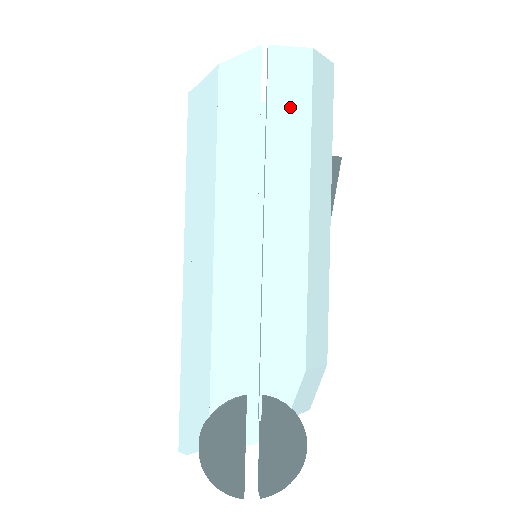
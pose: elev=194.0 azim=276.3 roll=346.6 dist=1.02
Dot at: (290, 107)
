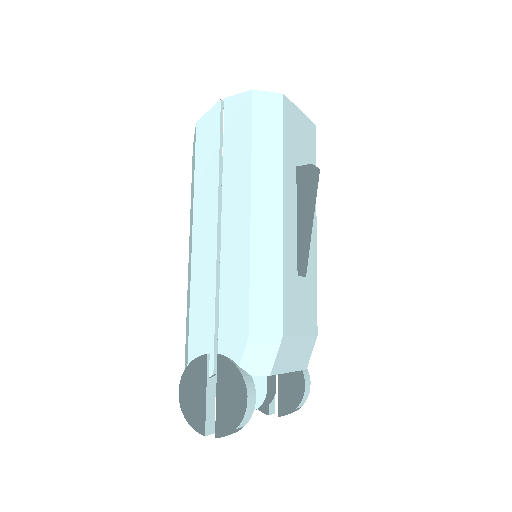
Dot at: (238, 136)
